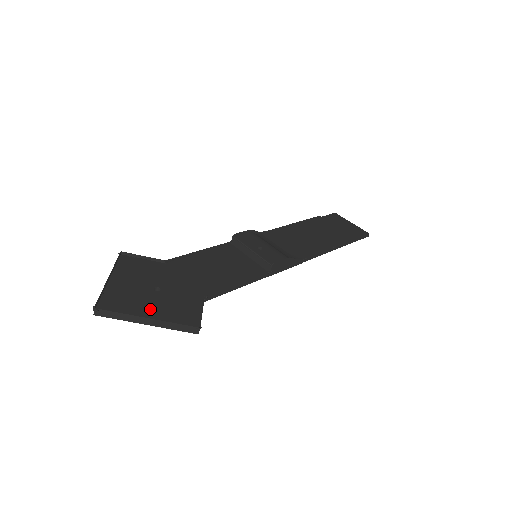
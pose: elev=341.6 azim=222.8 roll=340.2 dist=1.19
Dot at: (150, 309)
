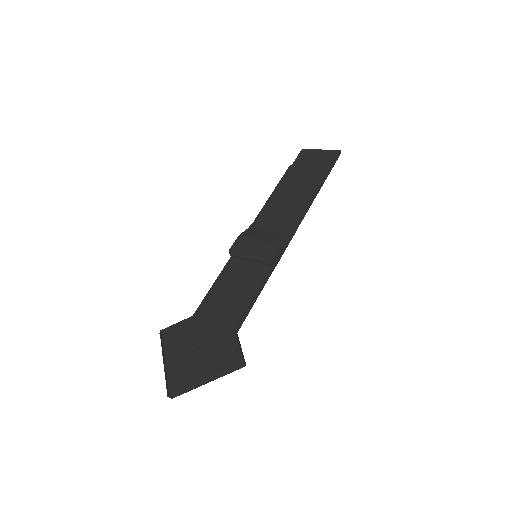
Dot at: (203, 369)
